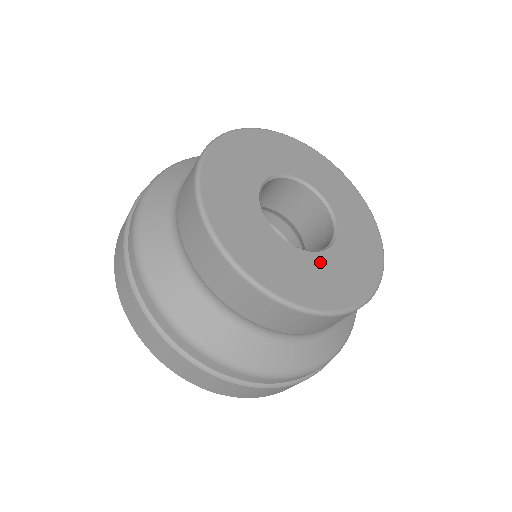
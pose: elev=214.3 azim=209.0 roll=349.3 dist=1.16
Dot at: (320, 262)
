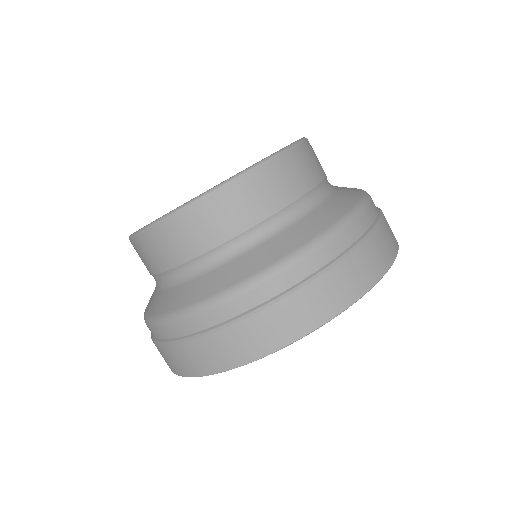
Dot at: occluded
